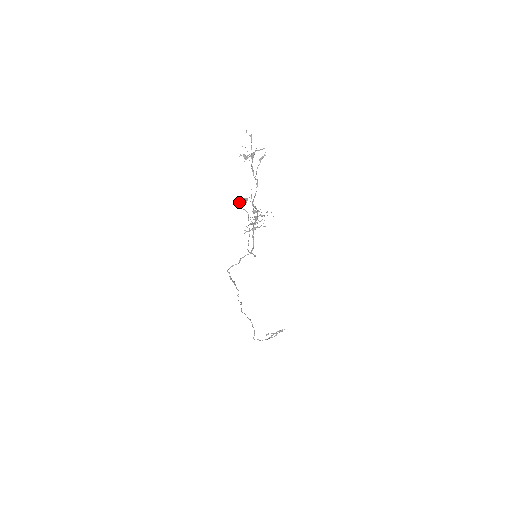
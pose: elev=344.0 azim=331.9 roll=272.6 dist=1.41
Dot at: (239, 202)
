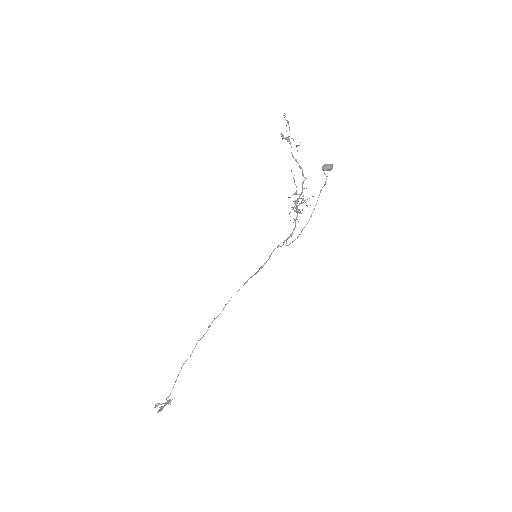
Dot at: (328, 165)
